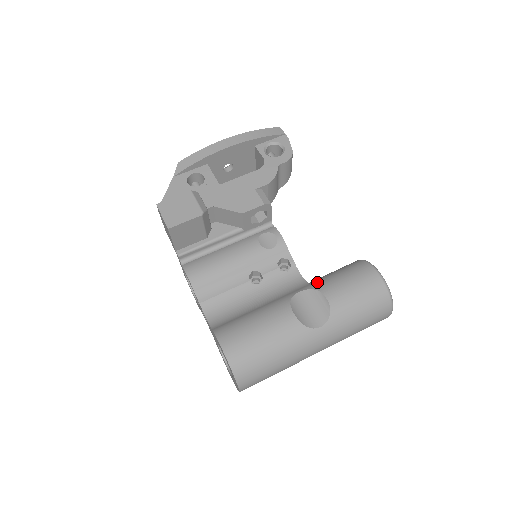
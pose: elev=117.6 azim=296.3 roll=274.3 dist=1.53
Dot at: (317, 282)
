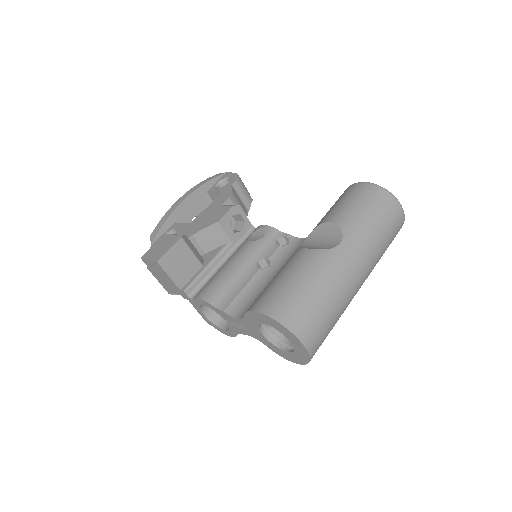
Dot at: occluded
